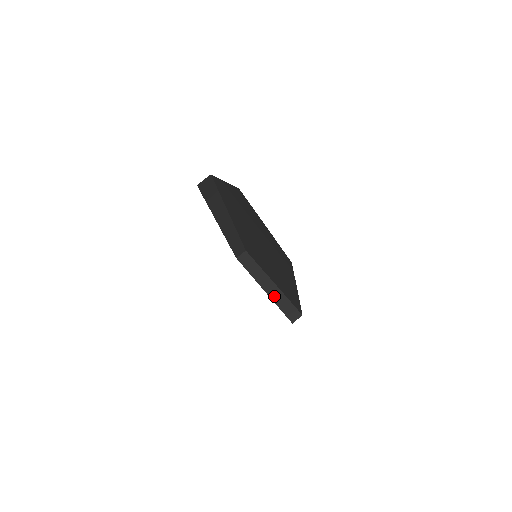
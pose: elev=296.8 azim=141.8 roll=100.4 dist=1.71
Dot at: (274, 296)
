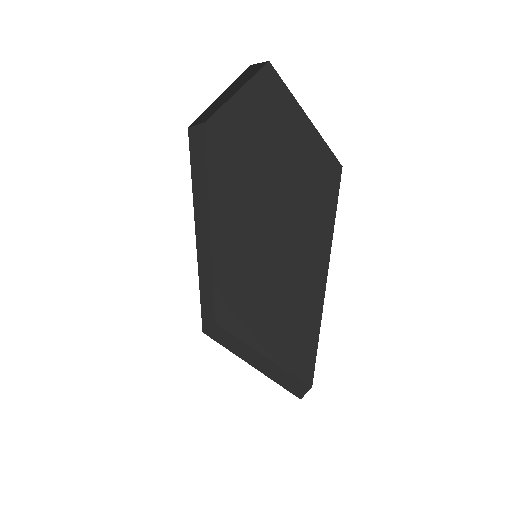
Dot at: (265, 369)
